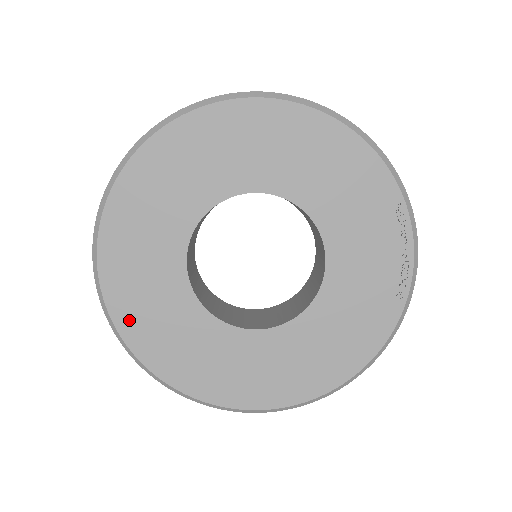
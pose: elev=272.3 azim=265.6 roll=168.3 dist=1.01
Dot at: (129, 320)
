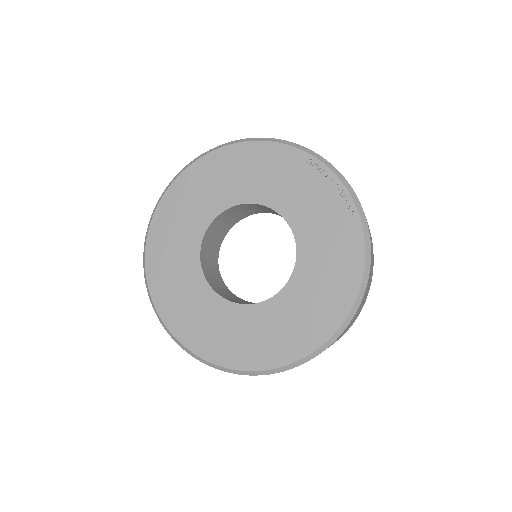
Dot at: (193, 339)
